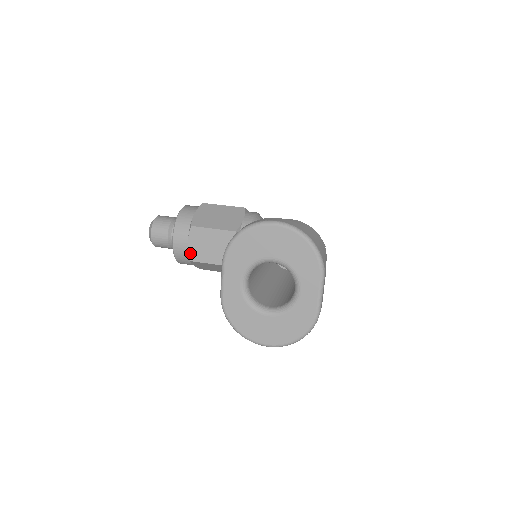
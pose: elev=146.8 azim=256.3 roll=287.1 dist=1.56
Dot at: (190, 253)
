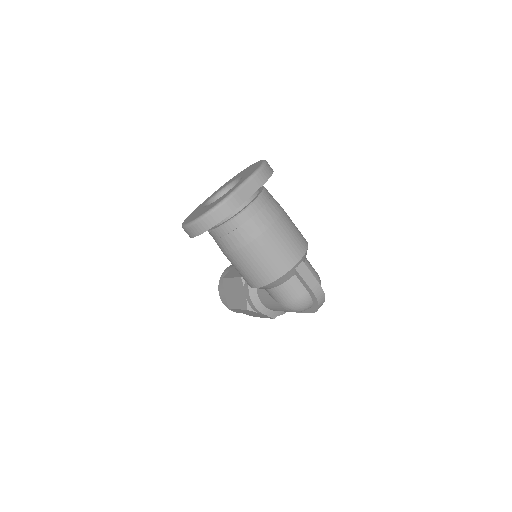
Dot at: (227, 273)
